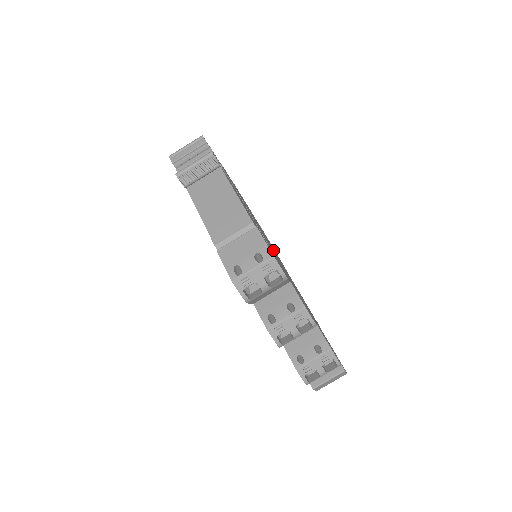
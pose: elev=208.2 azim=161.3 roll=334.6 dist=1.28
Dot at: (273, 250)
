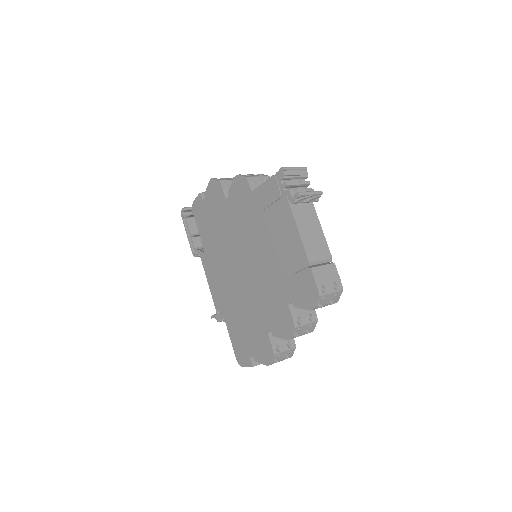
Dot at: occluded
